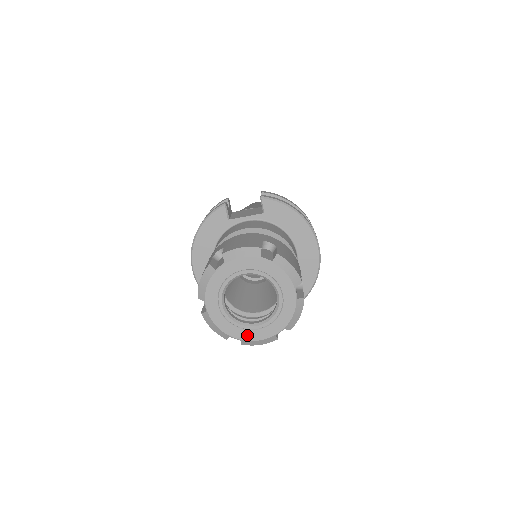
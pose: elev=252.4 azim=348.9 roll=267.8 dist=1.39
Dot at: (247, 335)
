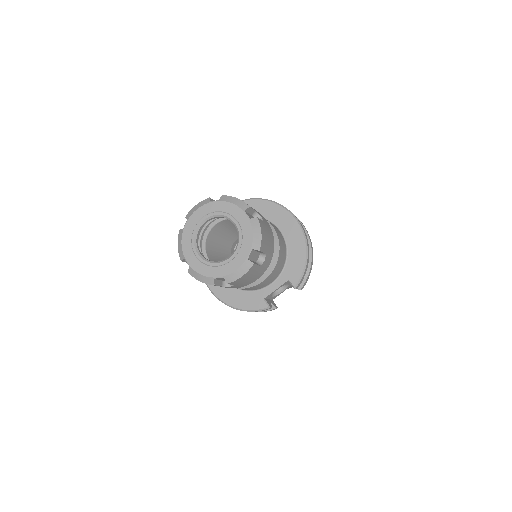
Dot at: (226, 270)
